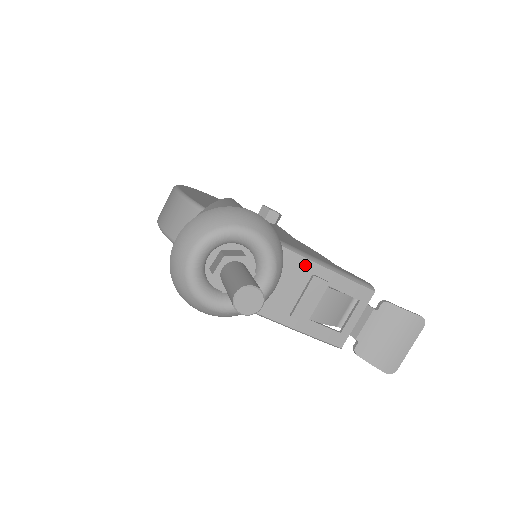
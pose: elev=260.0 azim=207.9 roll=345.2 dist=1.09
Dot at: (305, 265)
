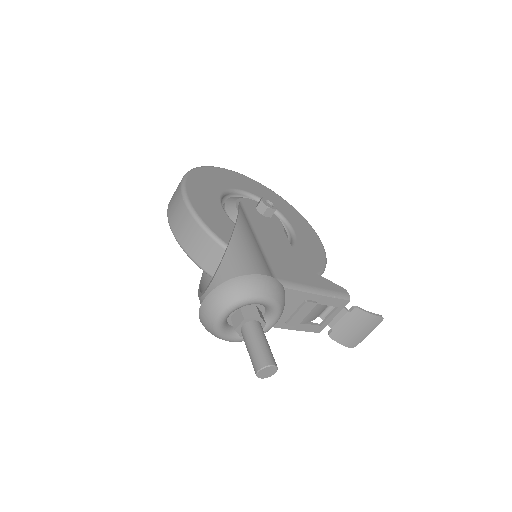
Dot at: (300, 295)
